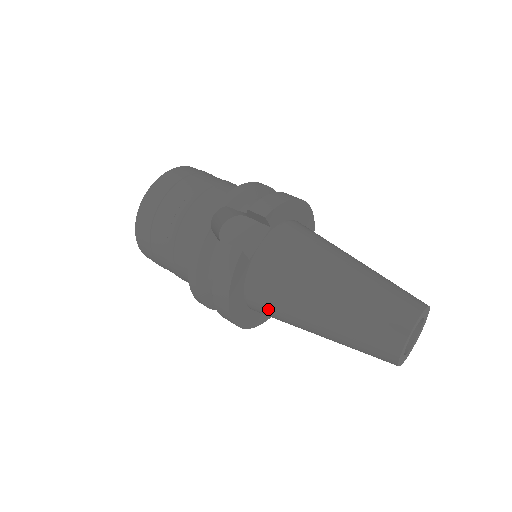
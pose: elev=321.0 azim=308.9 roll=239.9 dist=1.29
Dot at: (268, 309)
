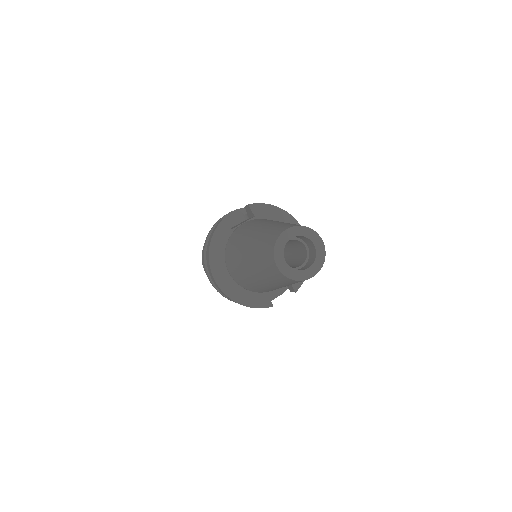
Dot at: (232, 262)
